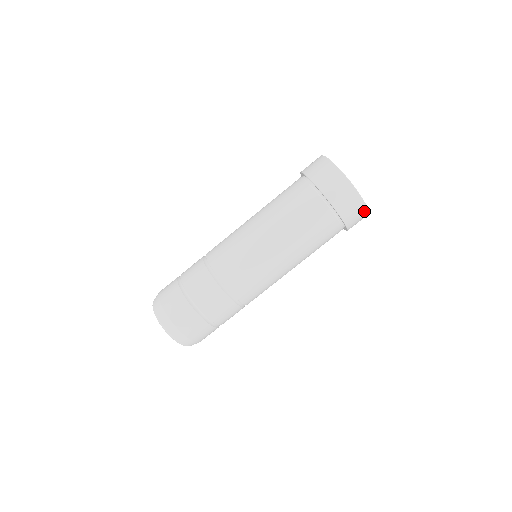
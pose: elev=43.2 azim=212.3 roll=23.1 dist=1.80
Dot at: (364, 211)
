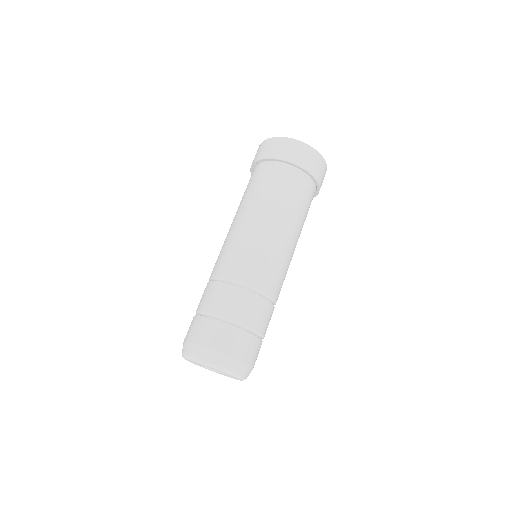
Dot at: occluded
